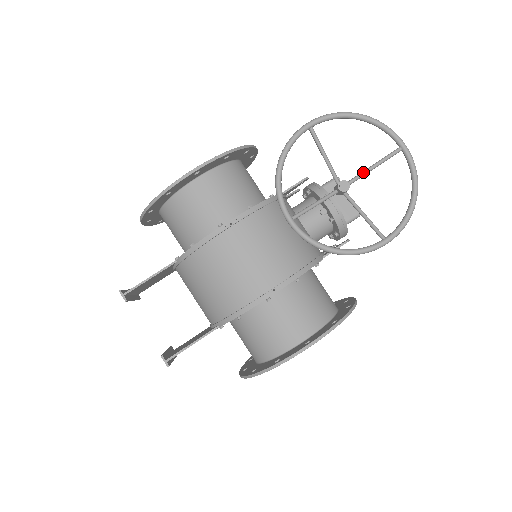
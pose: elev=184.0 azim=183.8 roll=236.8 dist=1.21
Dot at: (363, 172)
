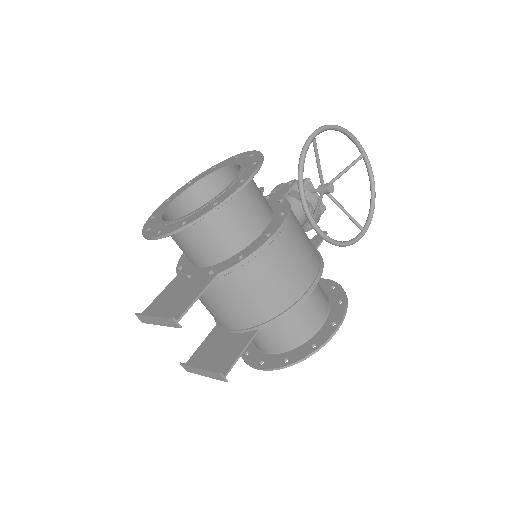
Dot at: (339, 175)
